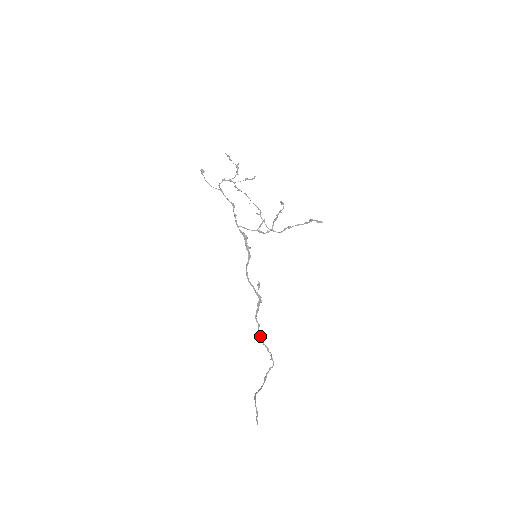
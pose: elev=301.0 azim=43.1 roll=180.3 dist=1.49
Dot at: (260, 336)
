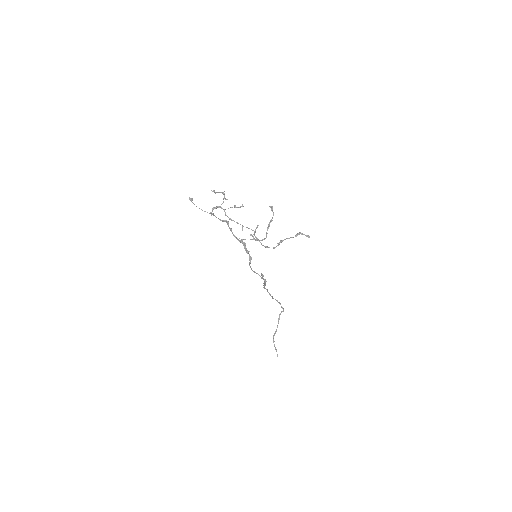
Dot at: (270, 295)
